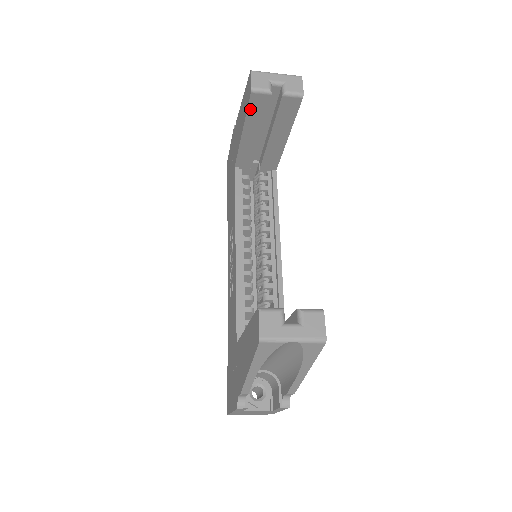
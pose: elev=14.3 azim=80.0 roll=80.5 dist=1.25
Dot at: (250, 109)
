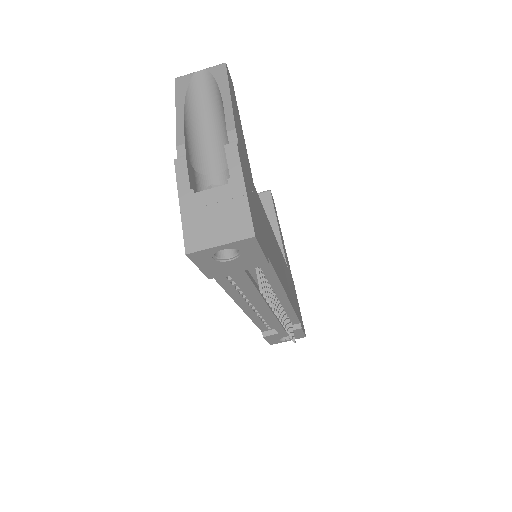
Dot at: occluded
